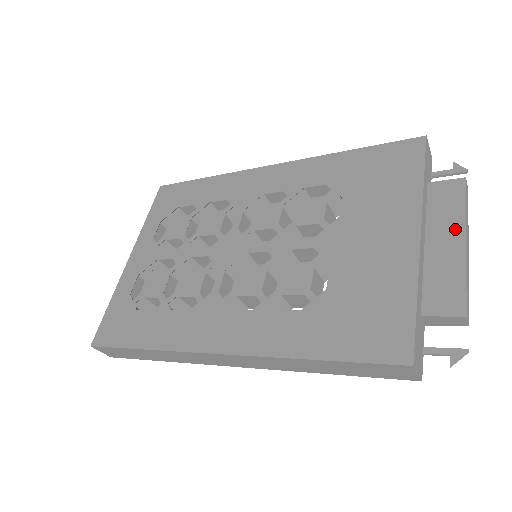
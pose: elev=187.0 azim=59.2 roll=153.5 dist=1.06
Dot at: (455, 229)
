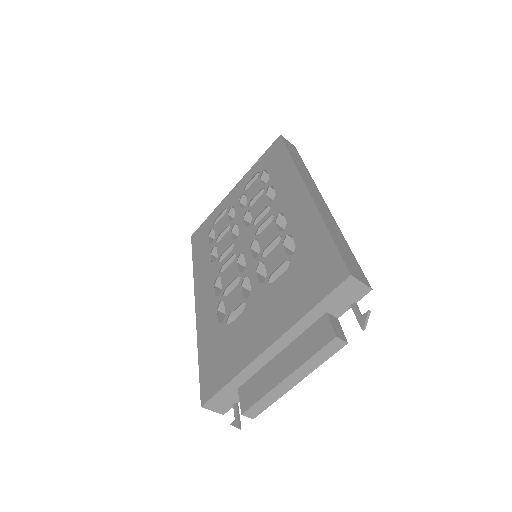
Dot at: (292, 364)
